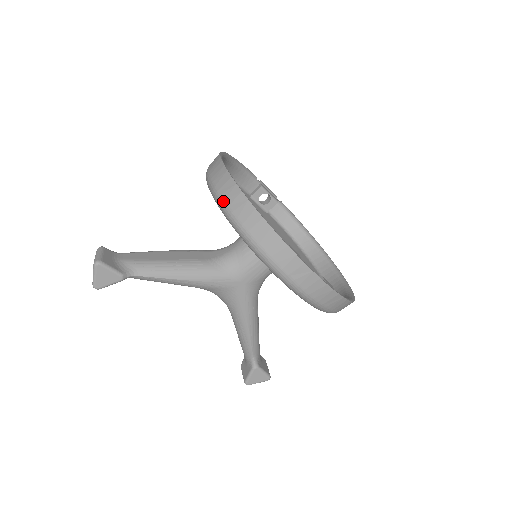
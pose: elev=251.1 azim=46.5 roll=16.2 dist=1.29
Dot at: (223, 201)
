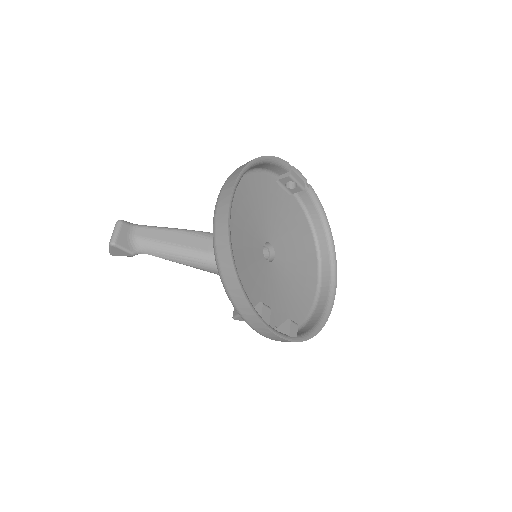
Dot at: (216, 252)
